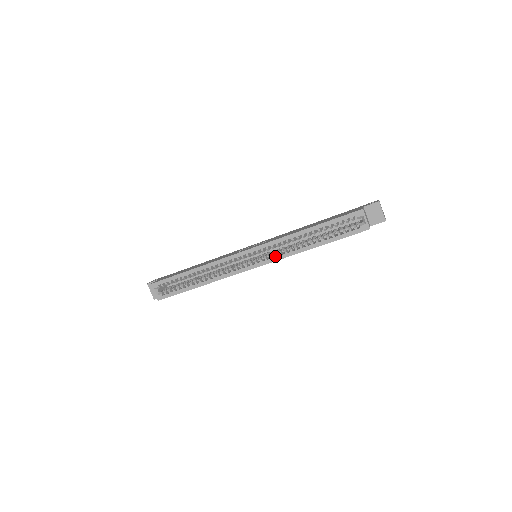
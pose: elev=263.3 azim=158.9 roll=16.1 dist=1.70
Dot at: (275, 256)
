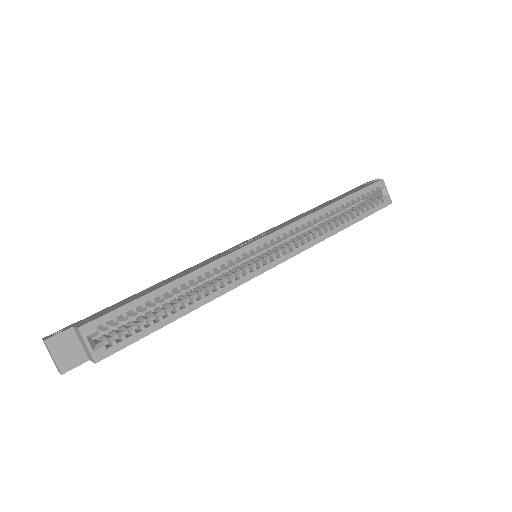
Dot at: (299, 245)
